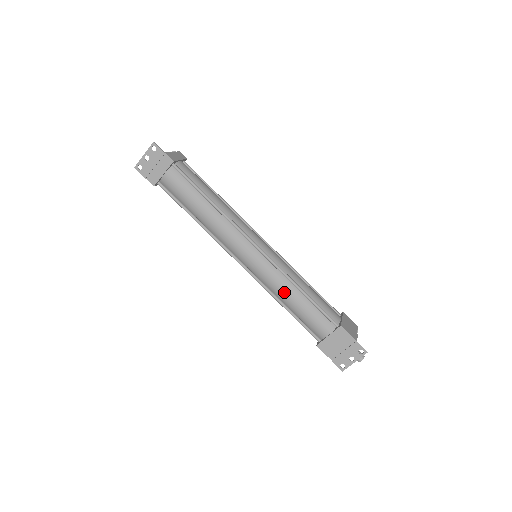
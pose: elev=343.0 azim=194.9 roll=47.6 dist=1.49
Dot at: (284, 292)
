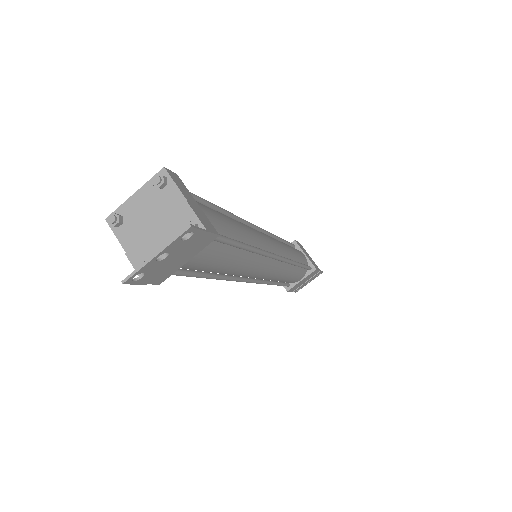
Dot at: (284, 277)
